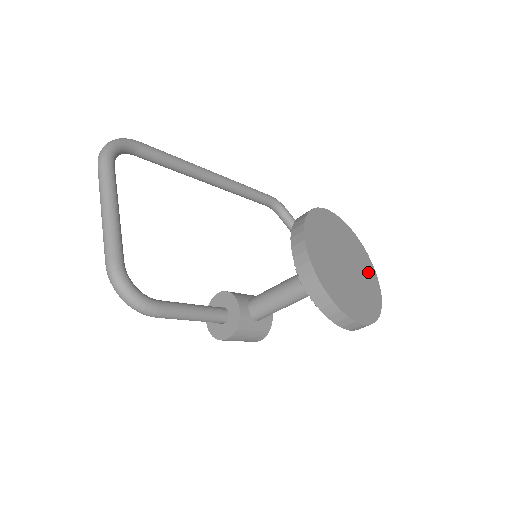
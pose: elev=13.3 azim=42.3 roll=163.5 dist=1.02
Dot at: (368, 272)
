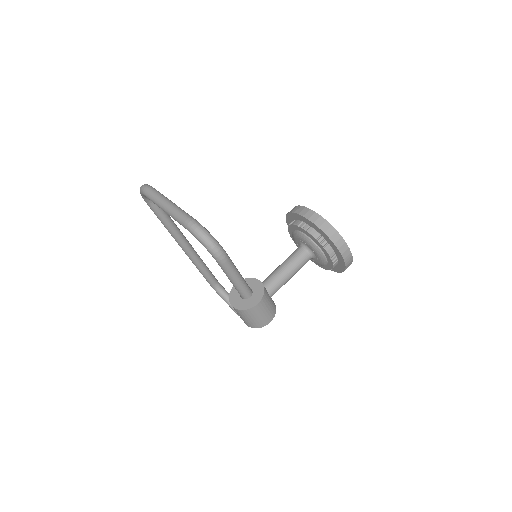
Dot at: occluded
